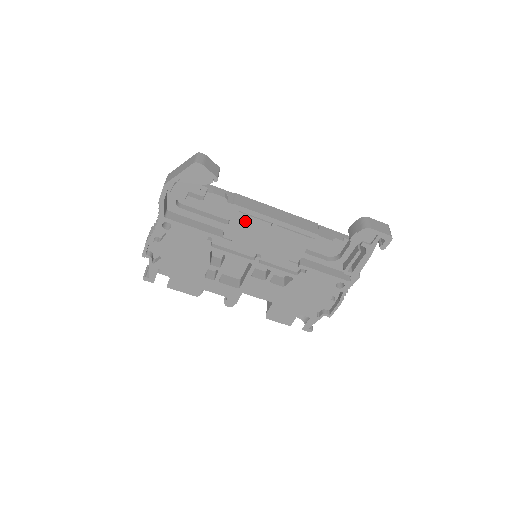
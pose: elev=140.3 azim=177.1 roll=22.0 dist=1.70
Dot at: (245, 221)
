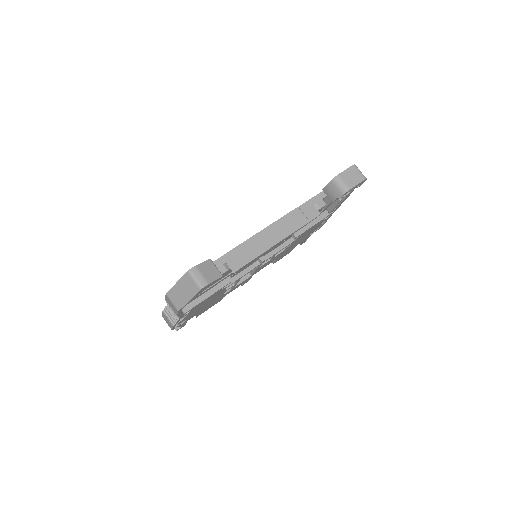
Dot at: occluded
